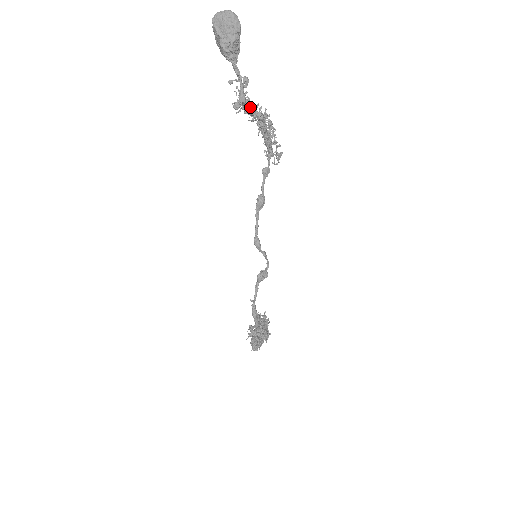
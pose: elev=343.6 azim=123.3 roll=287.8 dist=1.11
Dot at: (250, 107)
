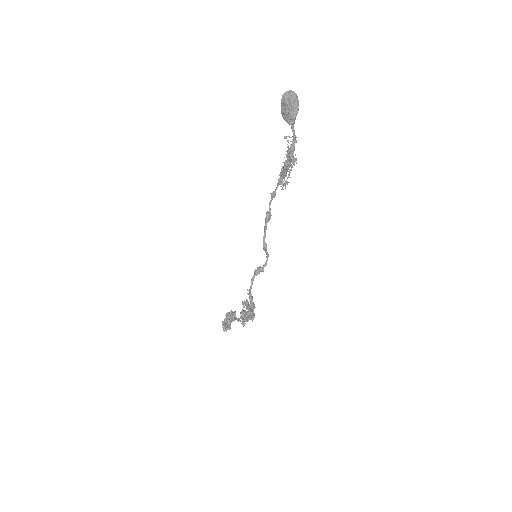
Dot at: occluded
